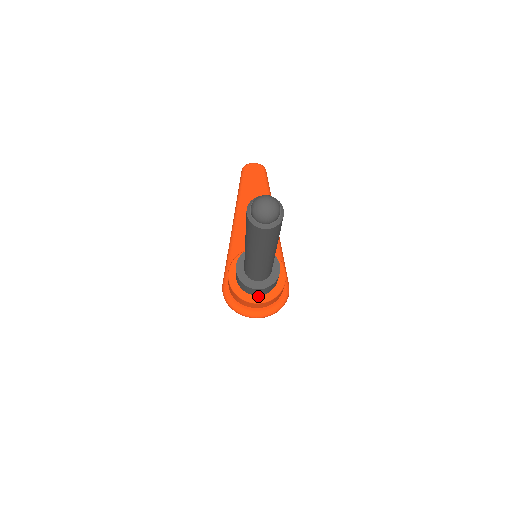
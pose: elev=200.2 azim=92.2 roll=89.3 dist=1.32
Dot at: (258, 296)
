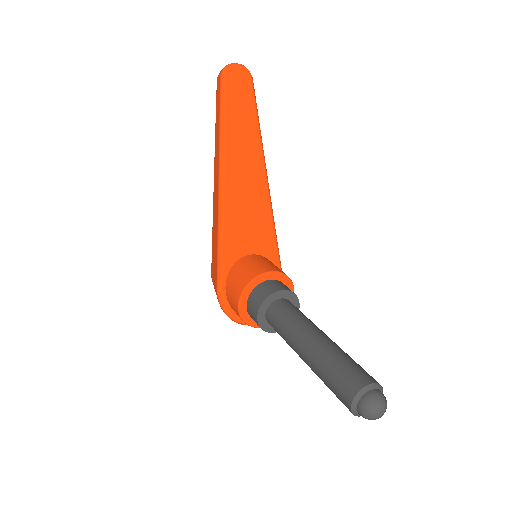
Dot at: occluded
